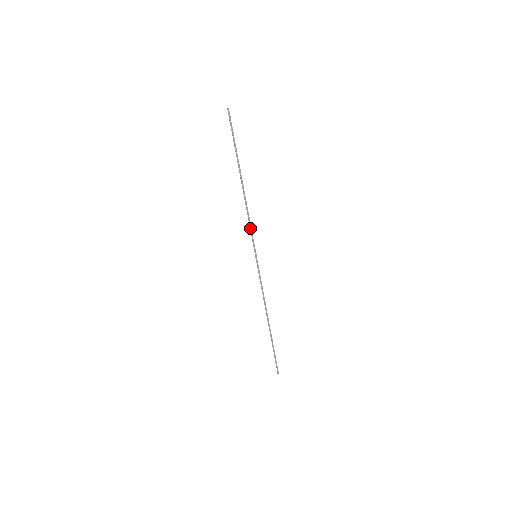
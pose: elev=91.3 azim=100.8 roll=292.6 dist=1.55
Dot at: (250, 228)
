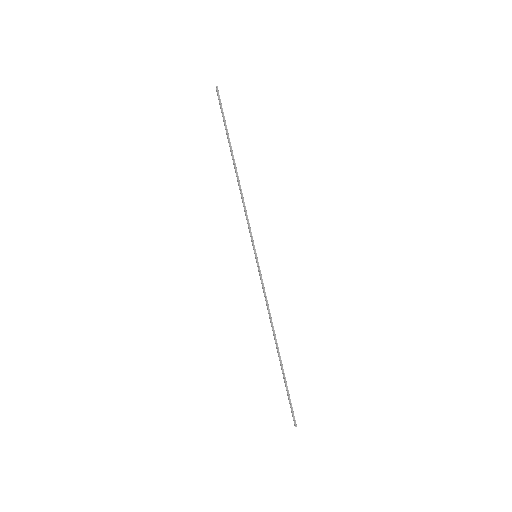
Dot at: (247, 220)
